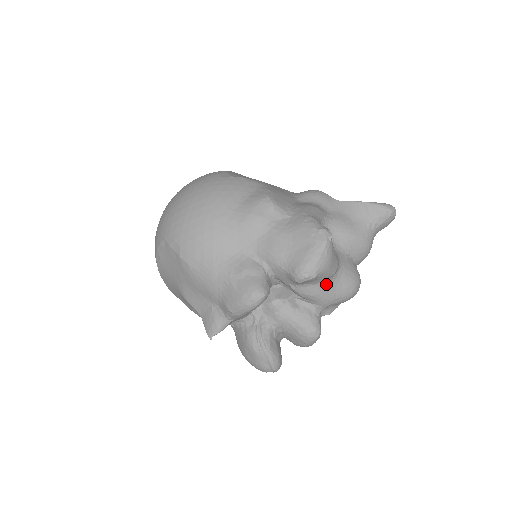
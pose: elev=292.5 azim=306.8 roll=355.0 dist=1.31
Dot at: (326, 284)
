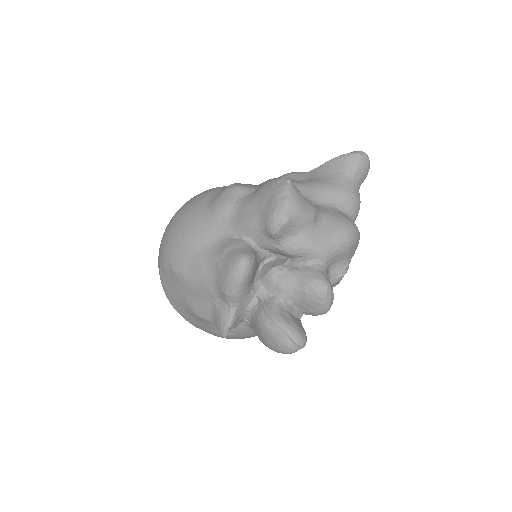
Dot at: (311, 232)
